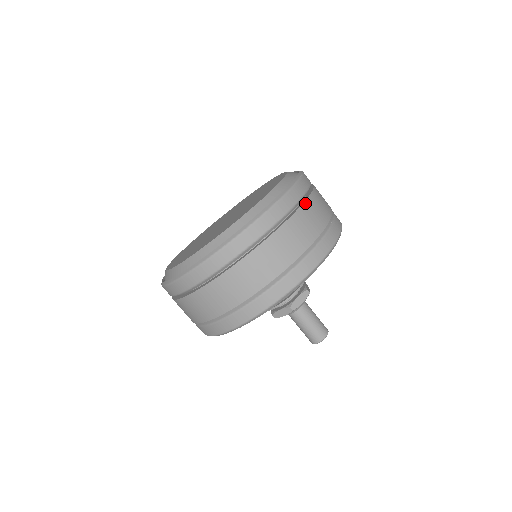
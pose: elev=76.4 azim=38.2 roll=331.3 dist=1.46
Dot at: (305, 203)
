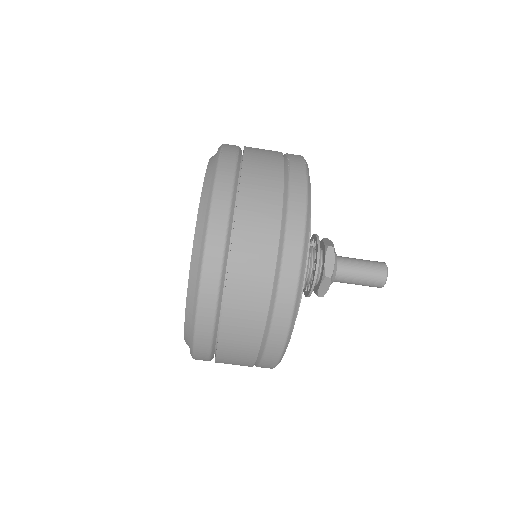
Dot at: (242, 176)
